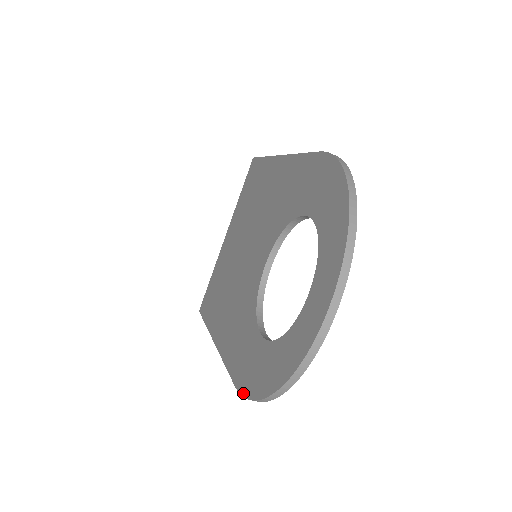
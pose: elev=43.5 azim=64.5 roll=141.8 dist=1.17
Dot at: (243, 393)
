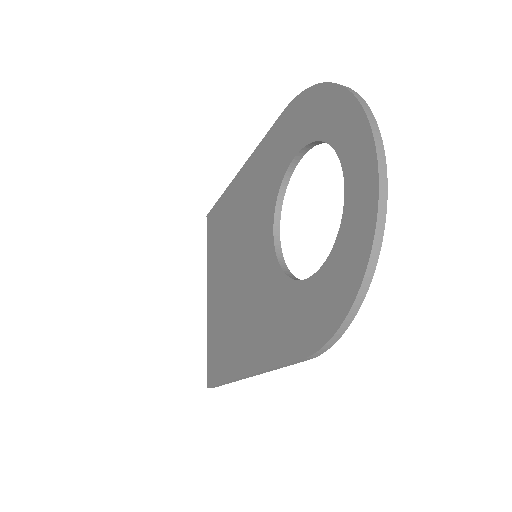
Dot at: (319, 345)
